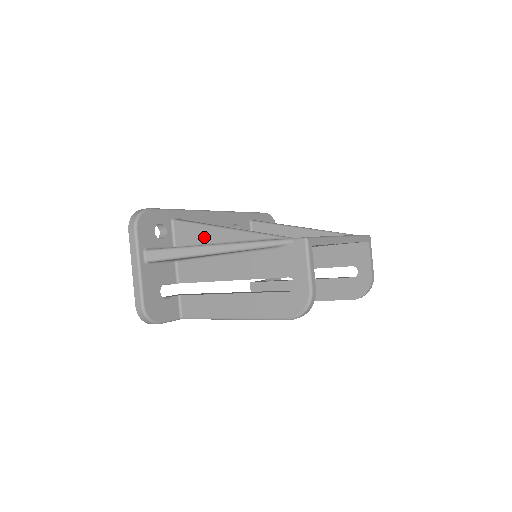
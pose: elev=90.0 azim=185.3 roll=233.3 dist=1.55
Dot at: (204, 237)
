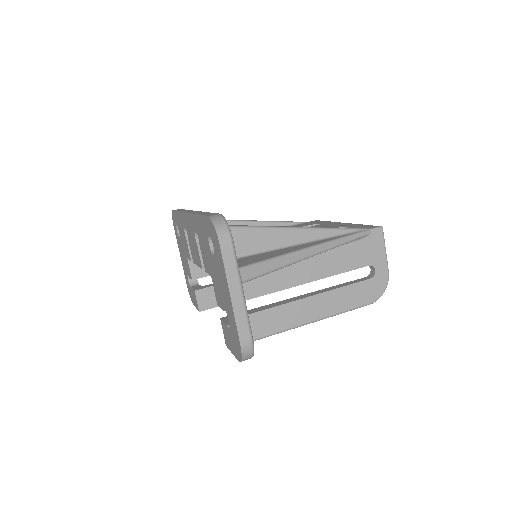
Dot at: (269, 241)
